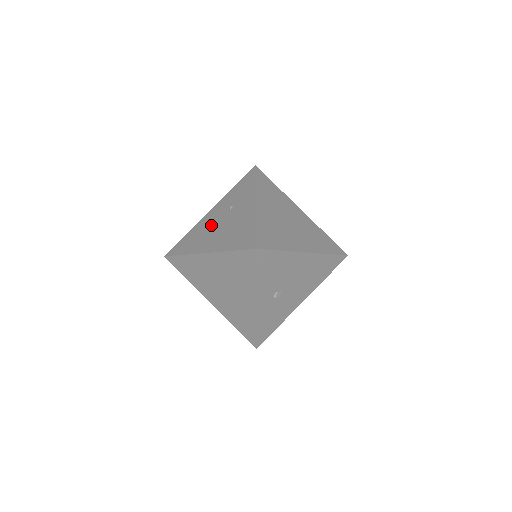
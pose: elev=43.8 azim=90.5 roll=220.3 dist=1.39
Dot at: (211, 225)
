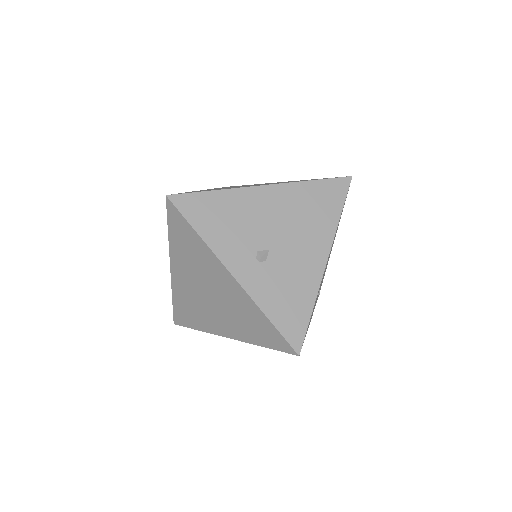
Dot at: occluded
